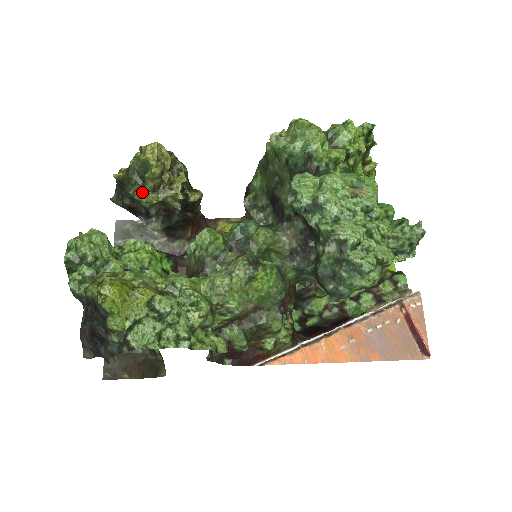
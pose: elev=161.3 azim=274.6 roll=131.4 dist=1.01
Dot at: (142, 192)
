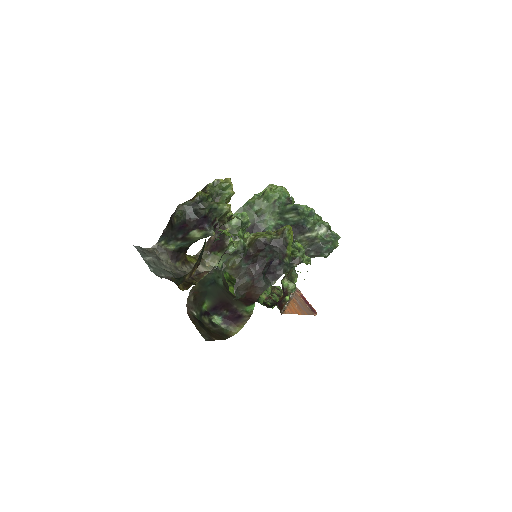
Dot at: (226, 204)
